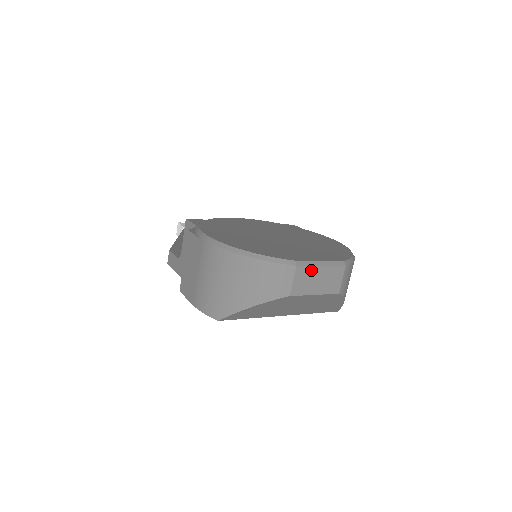
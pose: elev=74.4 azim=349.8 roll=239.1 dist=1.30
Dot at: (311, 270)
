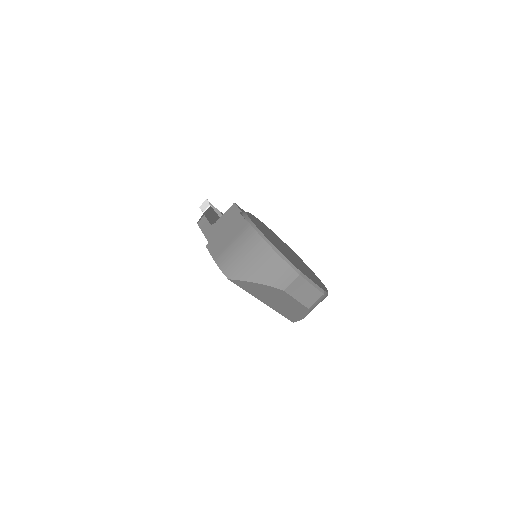
Dot at: (305, 283)
